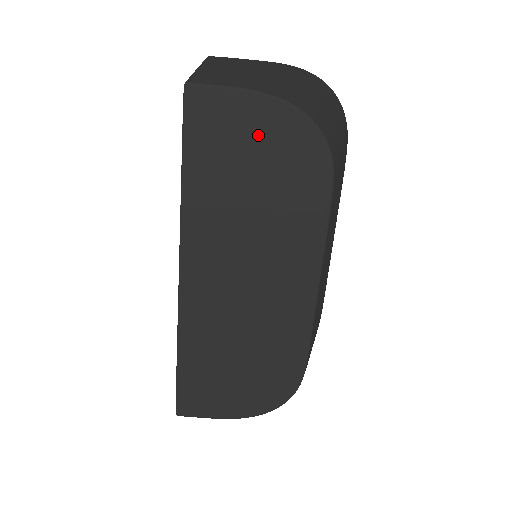
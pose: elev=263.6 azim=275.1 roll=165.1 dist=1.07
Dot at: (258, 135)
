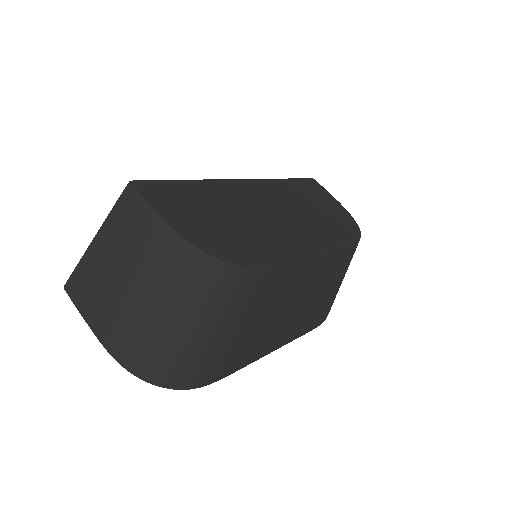
Dot at: (331, 206)
